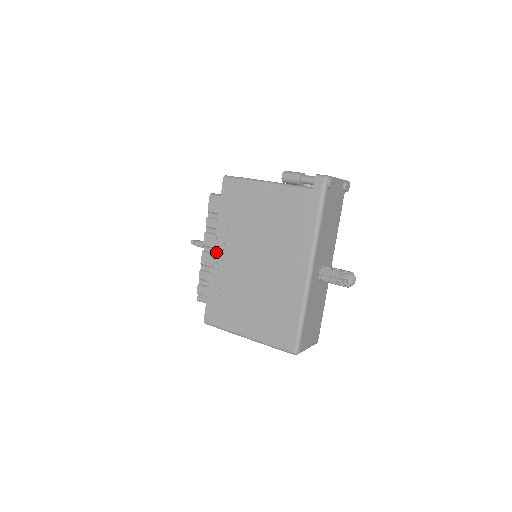
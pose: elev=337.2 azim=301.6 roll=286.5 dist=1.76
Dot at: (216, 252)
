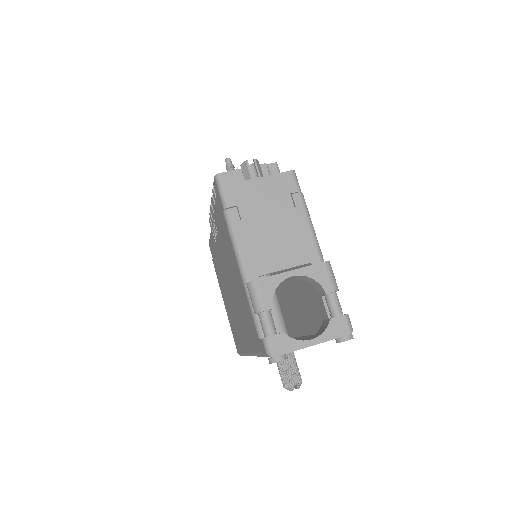
Dot at: (213, 226)
